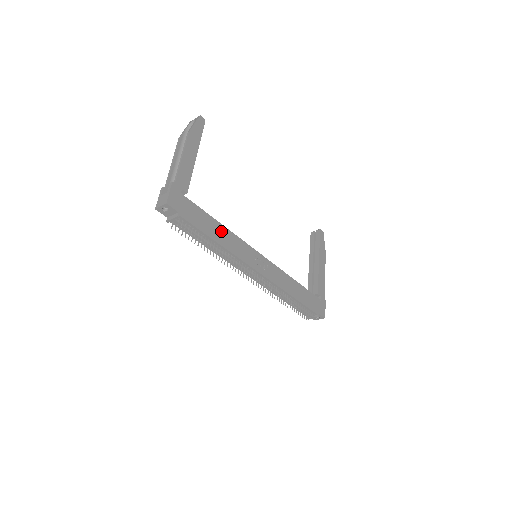
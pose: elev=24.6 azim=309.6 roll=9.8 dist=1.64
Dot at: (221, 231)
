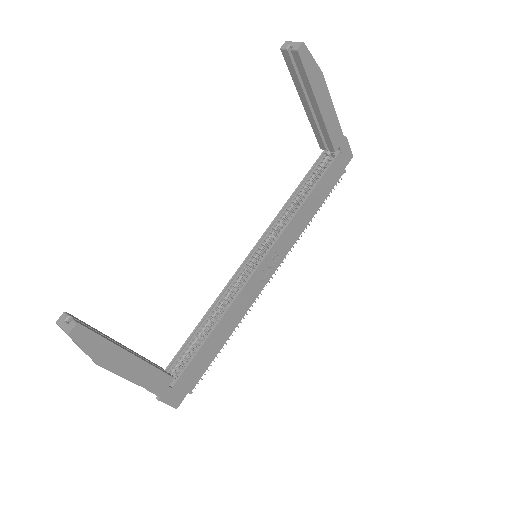
Dot at: (221, 328)
